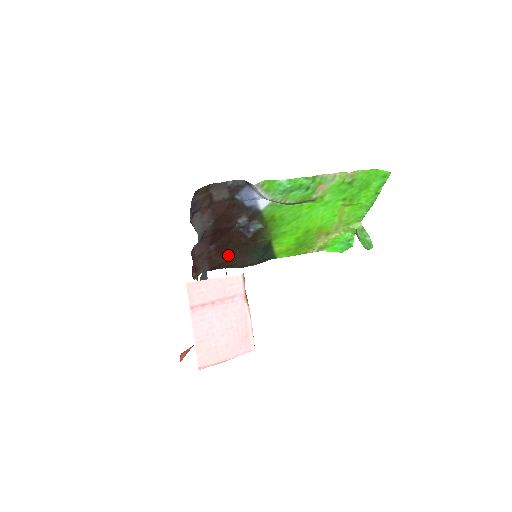
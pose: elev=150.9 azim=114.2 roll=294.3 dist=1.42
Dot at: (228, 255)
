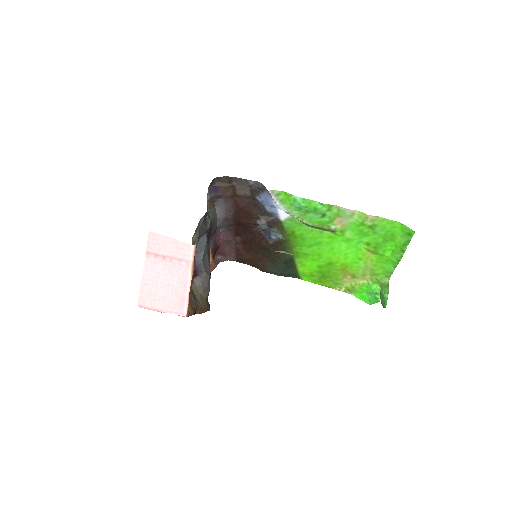
Dot at: (253, 254)
